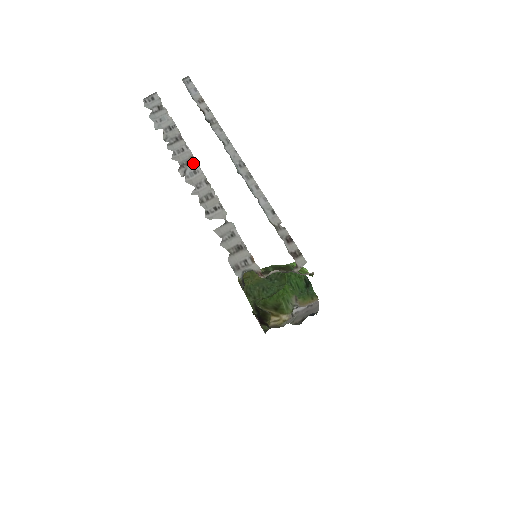
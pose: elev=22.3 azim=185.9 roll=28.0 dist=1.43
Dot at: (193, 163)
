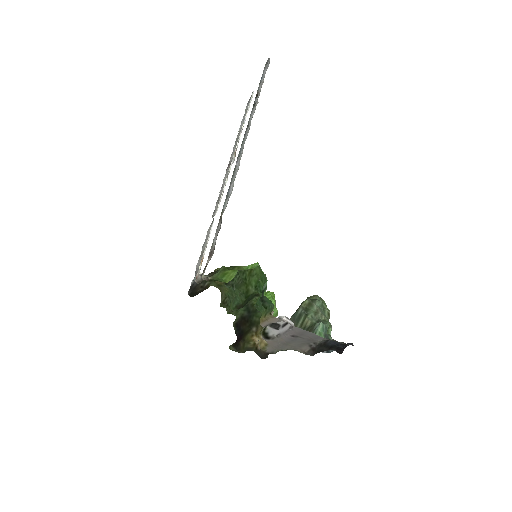
Dot at: occluded
